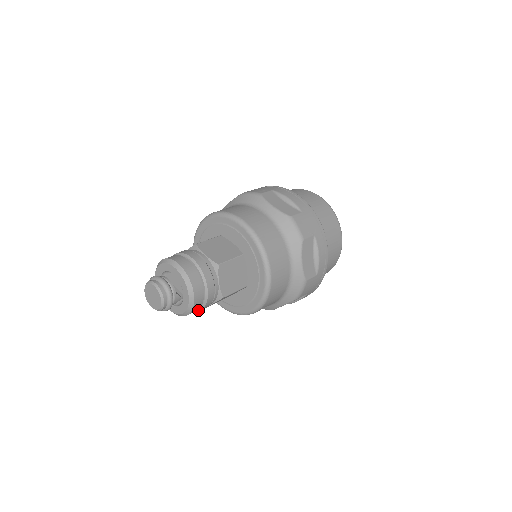
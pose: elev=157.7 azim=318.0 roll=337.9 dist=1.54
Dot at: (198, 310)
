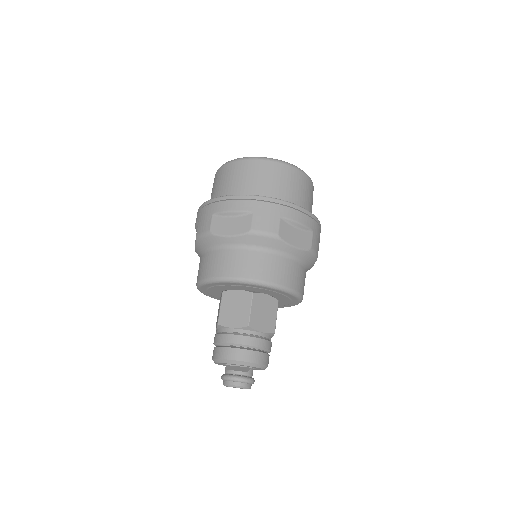
Dot at: occluded
